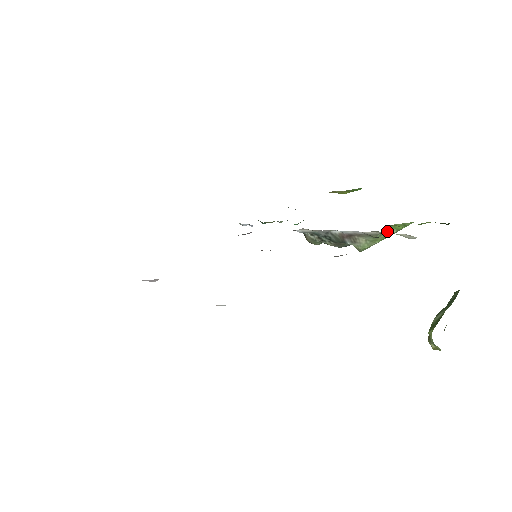
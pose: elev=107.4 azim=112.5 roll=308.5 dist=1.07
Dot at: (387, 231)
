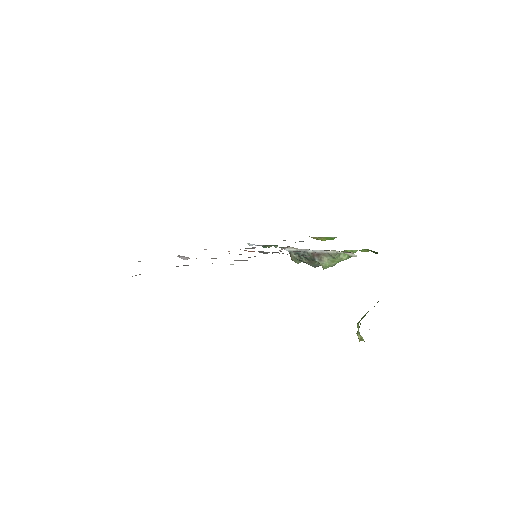
Dot at: (342, 255)
